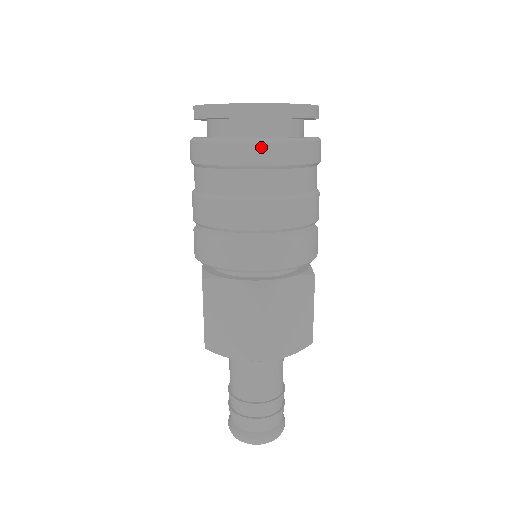
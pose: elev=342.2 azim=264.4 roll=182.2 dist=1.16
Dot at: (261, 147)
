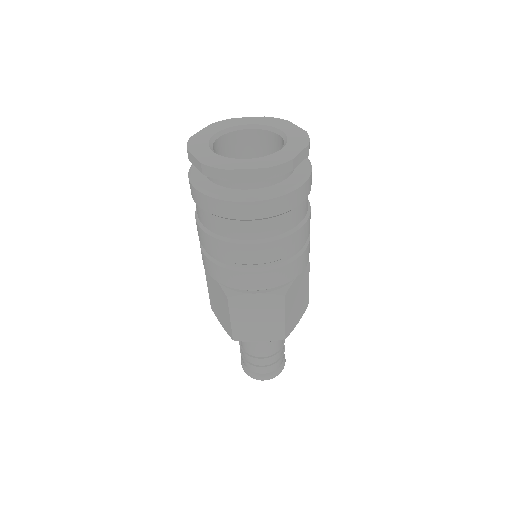
Dot at: (214, 202)
